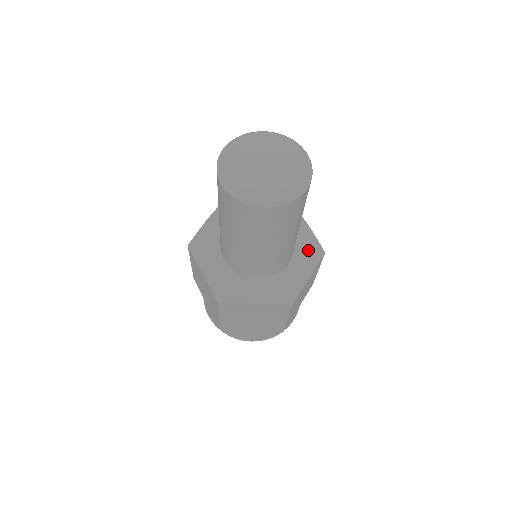
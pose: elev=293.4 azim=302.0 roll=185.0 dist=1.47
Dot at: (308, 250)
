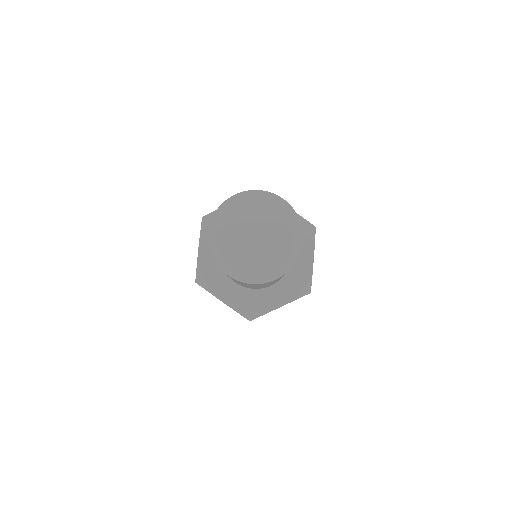
Dot at: occluded
